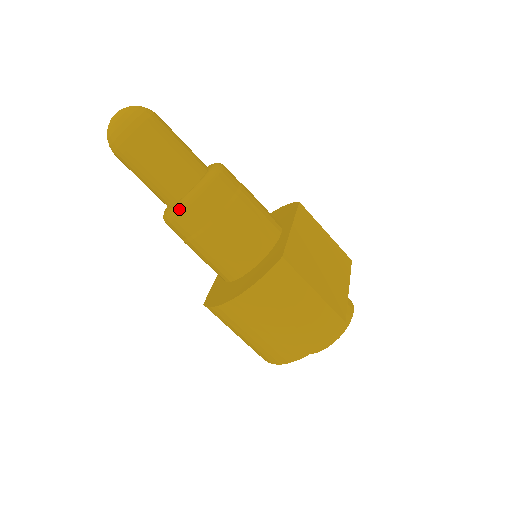
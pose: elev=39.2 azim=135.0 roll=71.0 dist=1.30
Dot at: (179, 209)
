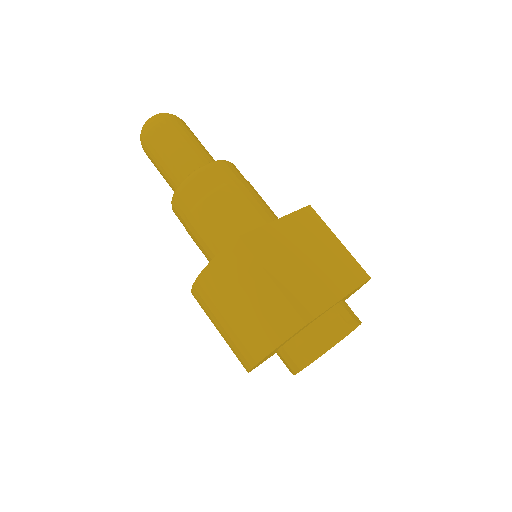
Dot at: (174, 194)
